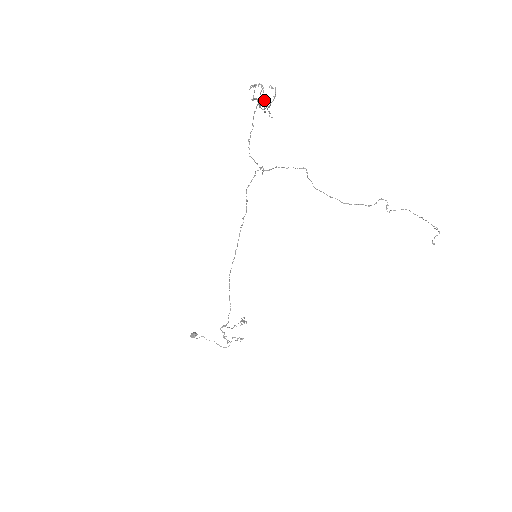
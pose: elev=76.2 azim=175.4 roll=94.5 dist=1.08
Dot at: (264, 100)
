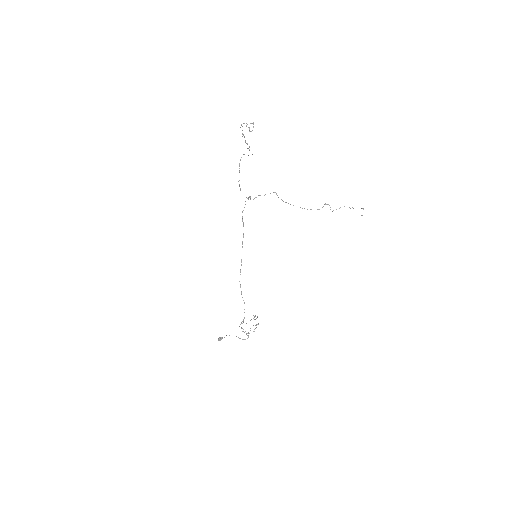
Dot at: (249, 129)
